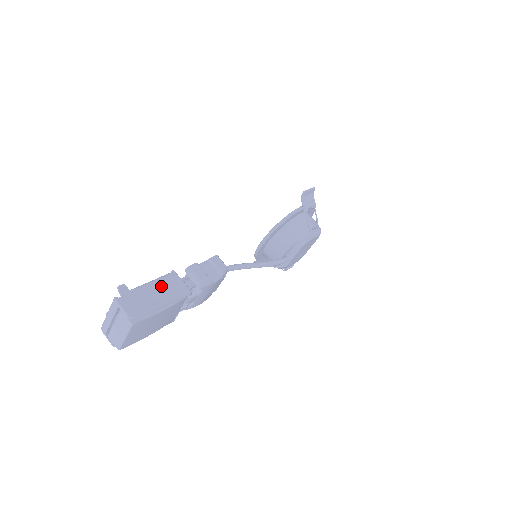
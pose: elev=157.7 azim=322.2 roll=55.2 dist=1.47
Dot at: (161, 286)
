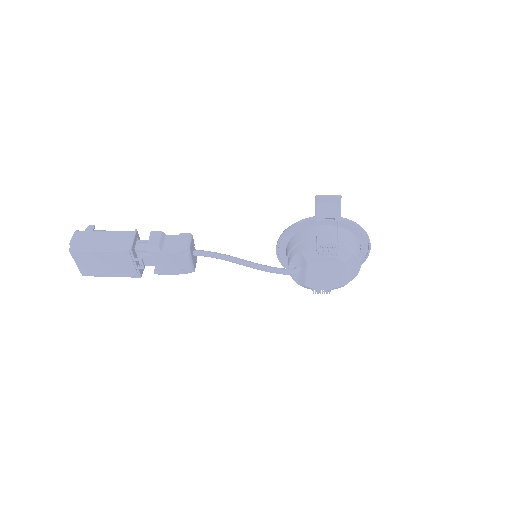
Dot at: (113, 235)
